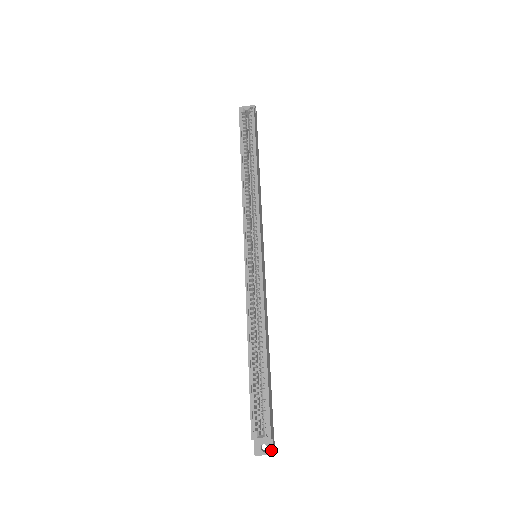
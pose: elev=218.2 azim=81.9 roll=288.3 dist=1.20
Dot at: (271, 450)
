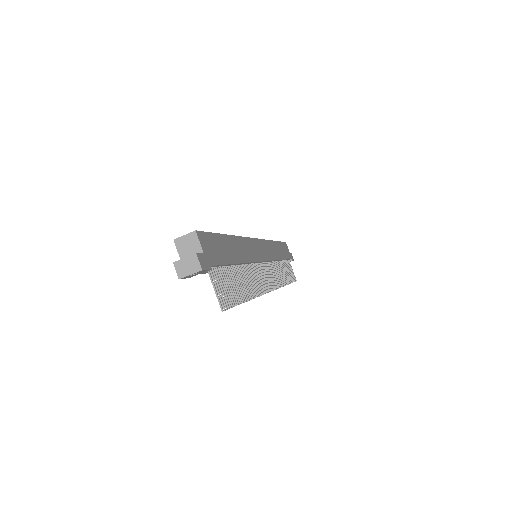
Dot at: (195, 254)
